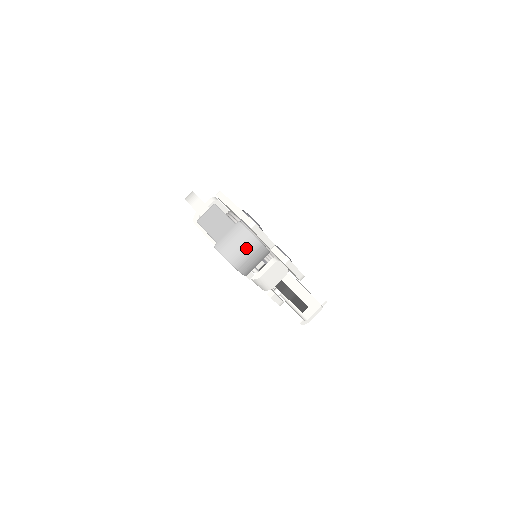
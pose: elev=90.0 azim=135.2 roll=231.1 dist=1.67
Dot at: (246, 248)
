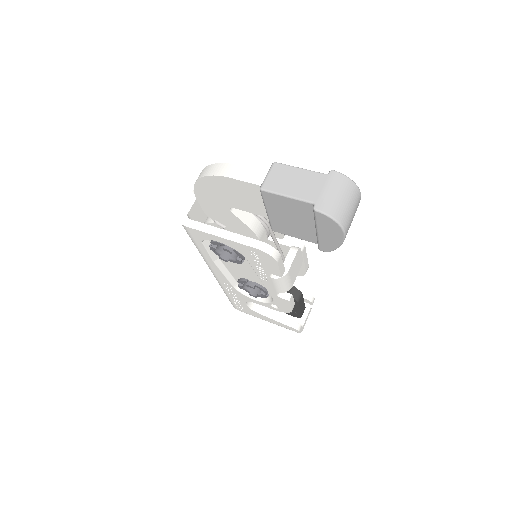
Dot at: (351, 202)
